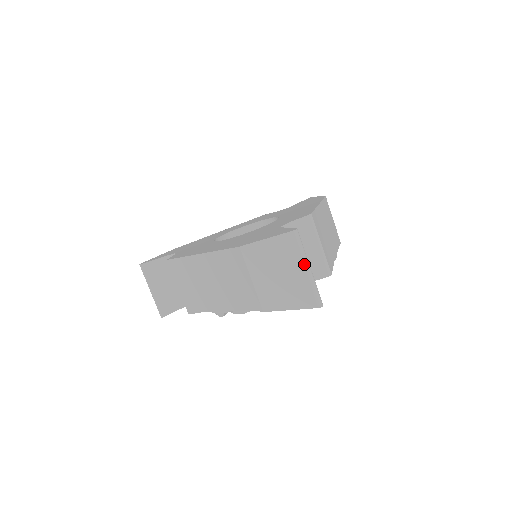
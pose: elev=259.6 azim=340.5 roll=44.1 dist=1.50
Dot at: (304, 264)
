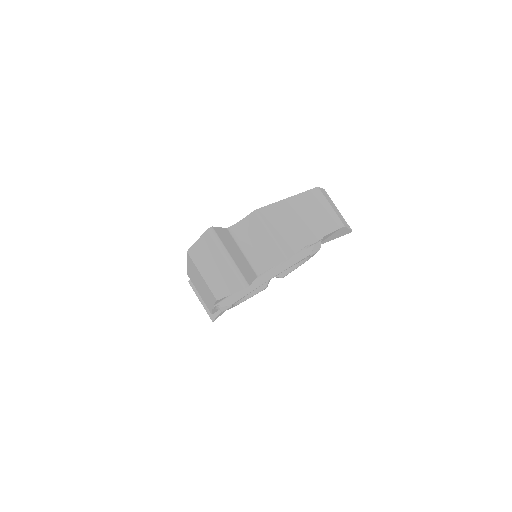
Dot at: (223, 254)
